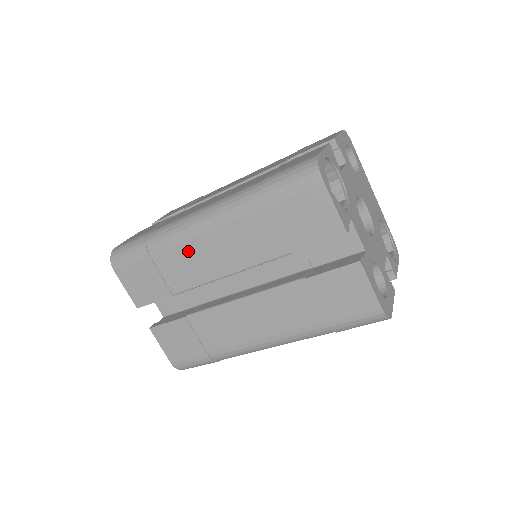
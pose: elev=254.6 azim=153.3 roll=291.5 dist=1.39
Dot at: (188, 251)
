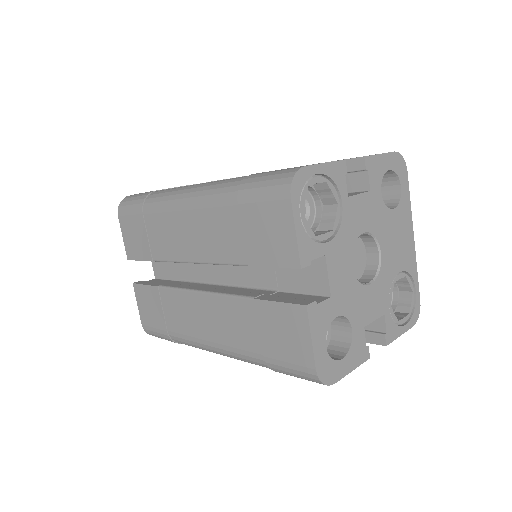
Dot at: (170, 223)
